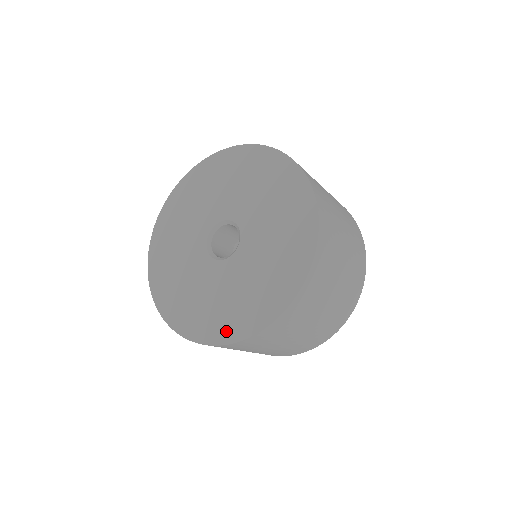
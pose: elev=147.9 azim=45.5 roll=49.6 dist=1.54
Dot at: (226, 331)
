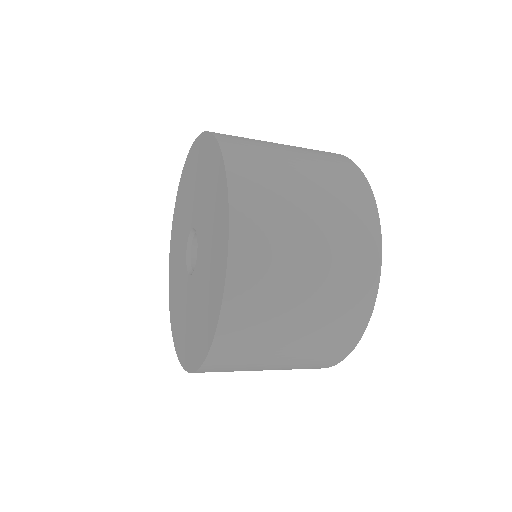
Dot at: (176, 337)
